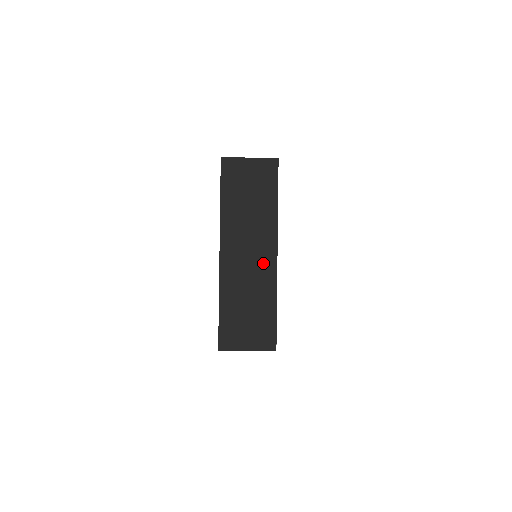
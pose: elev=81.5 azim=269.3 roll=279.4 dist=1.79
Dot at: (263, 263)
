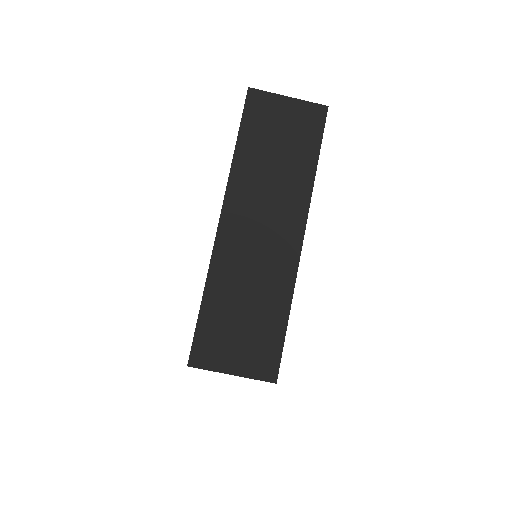
Dot at: (281, 246)
